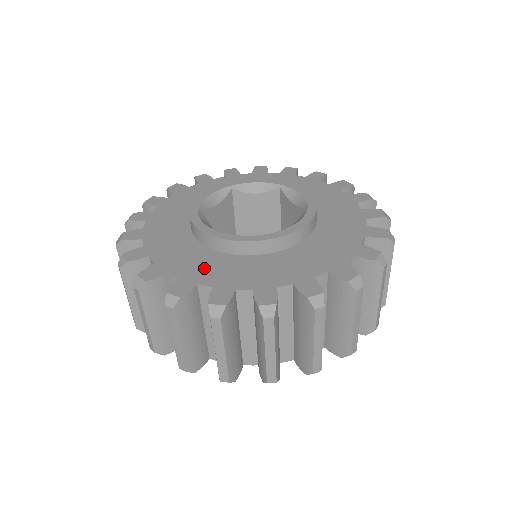
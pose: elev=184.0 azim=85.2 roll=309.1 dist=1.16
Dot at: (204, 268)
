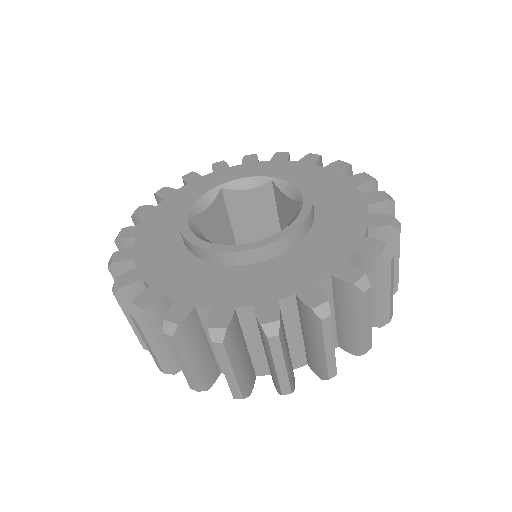
Dot at: (200, 286)
